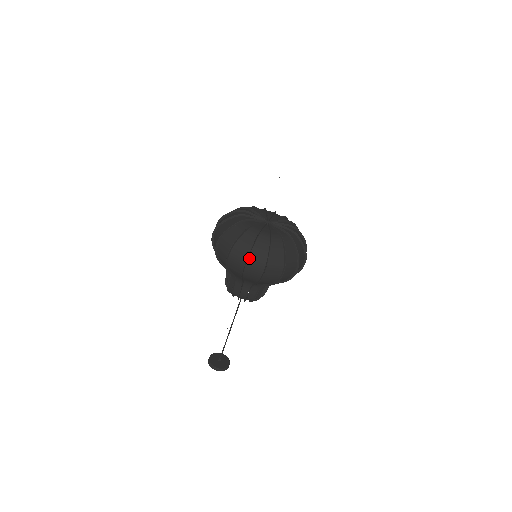
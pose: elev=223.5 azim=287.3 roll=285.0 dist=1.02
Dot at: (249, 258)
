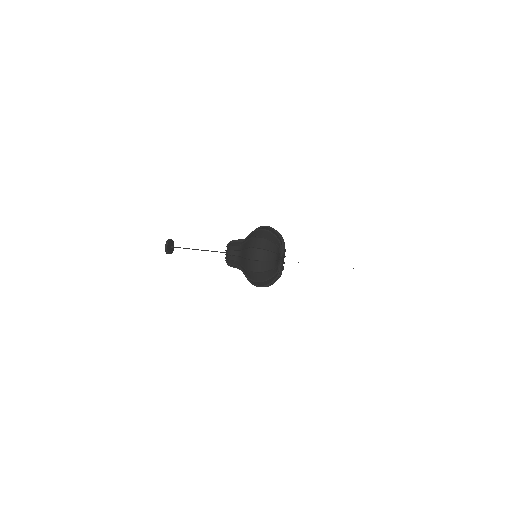
Dot at: (264, 286)
